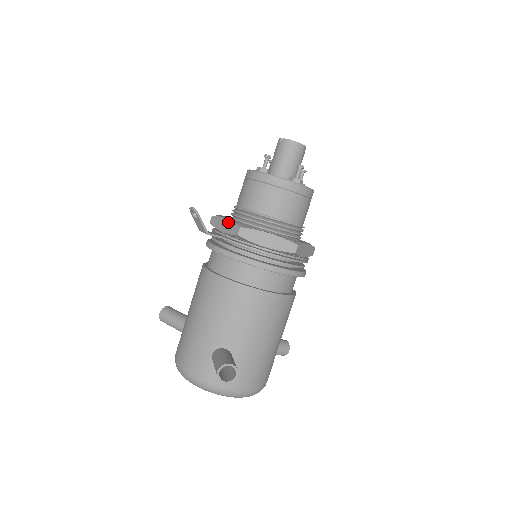
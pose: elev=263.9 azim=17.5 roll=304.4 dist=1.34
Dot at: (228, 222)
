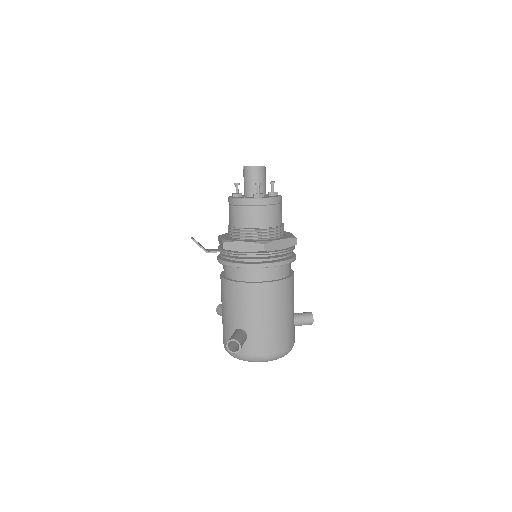
Dot at: (220, 240)
